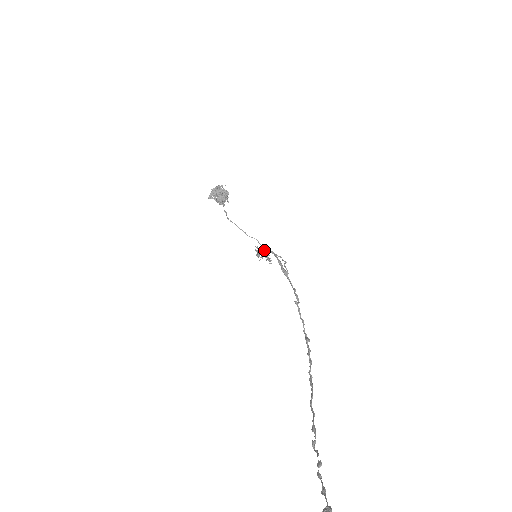
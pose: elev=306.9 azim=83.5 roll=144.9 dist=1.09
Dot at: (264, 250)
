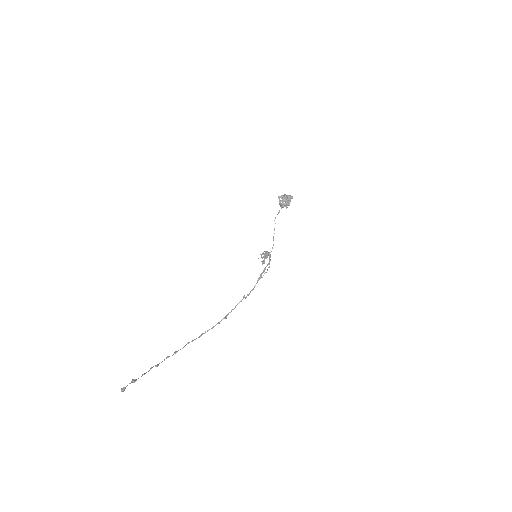
Dot at: (269, 254)
